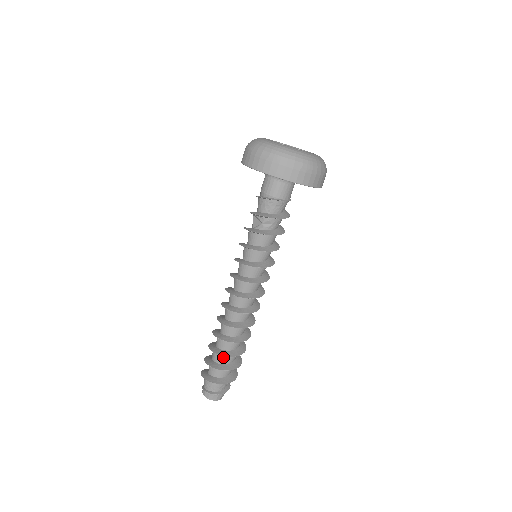
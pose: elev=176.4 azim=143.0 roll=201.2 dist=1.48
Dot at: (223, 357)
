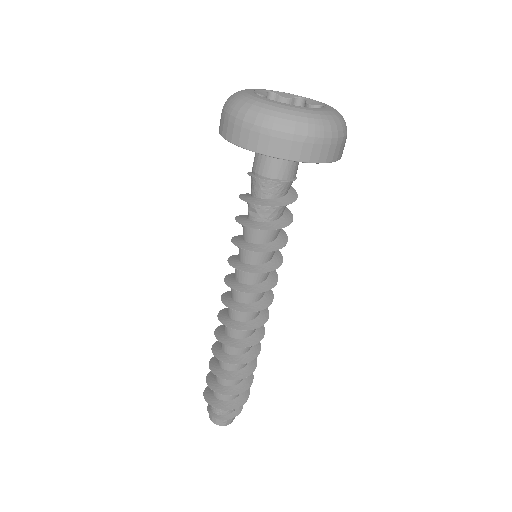
Dot at: occluded
